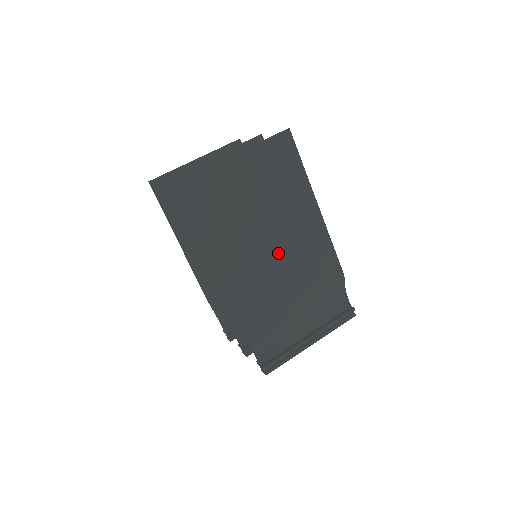
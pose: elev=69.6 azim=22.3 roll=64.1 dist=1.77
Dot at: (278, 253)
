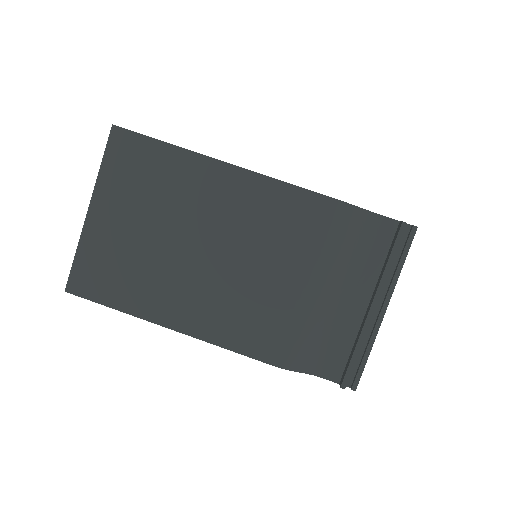
Dot at: (229, 257)
